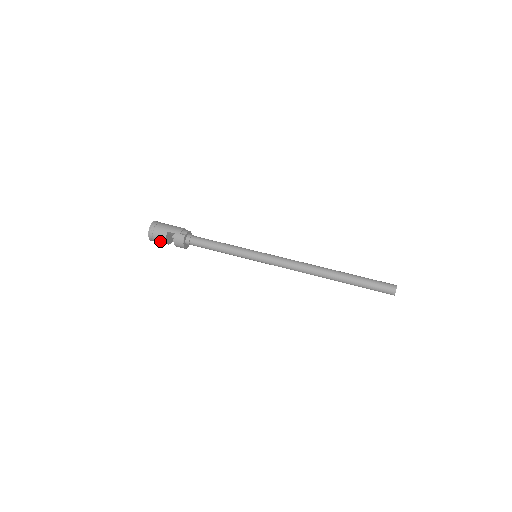
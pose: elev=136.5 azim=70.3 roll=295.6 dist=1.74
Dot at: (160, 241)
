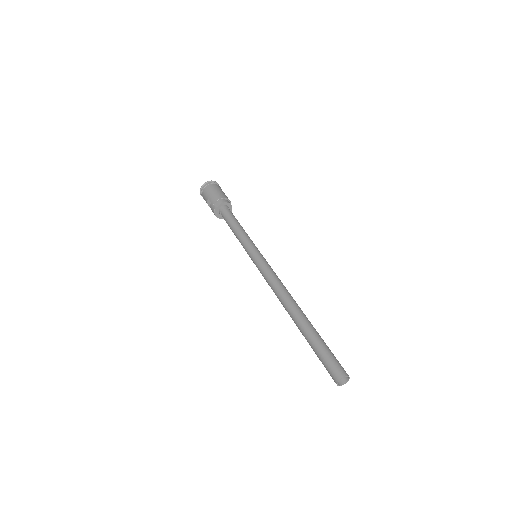
Dot at: occluded
